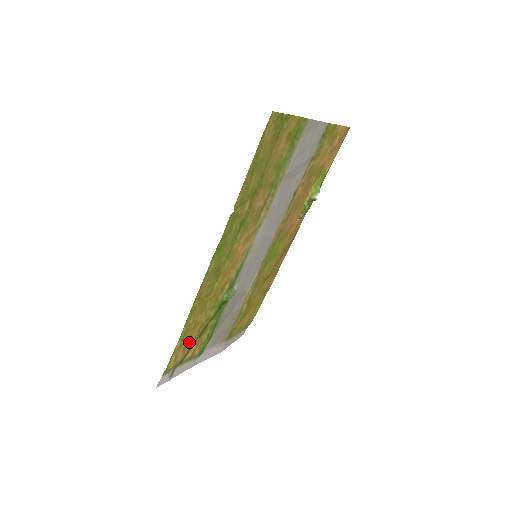
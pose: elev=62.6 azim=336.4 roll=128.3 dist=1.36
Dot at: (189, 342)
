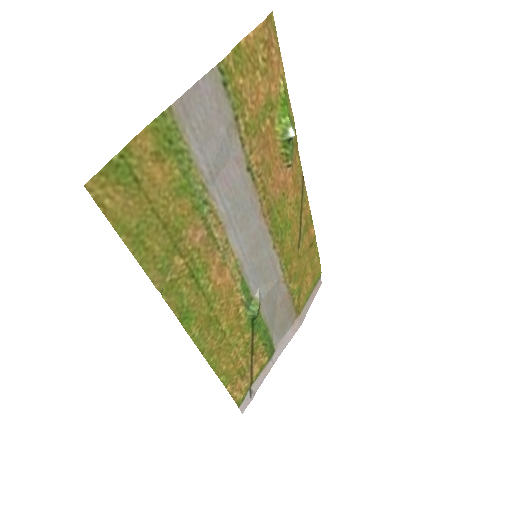
Dot at: (243, 371)
